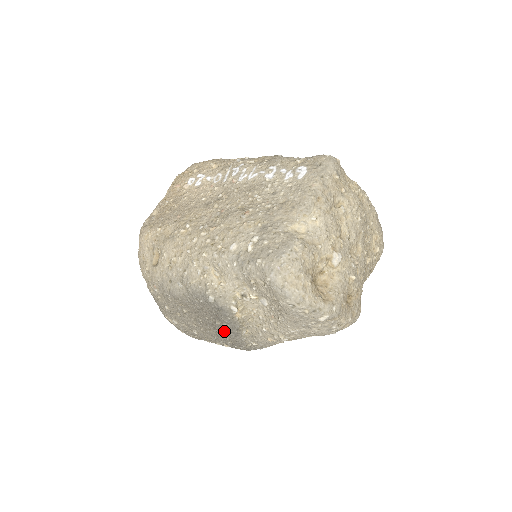
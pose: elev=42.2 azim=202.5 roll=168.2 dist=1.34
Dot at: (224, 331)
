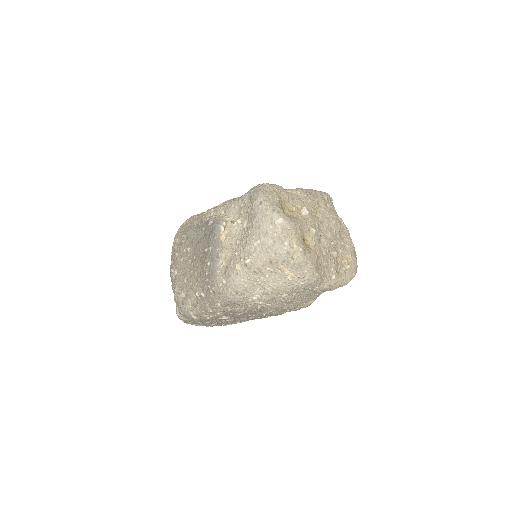
Dot at: (207, 260)
